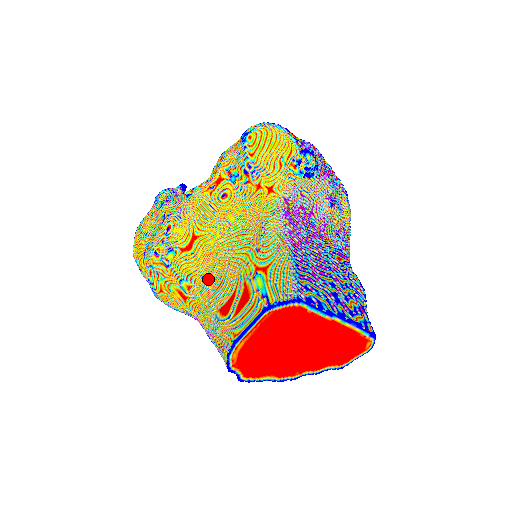
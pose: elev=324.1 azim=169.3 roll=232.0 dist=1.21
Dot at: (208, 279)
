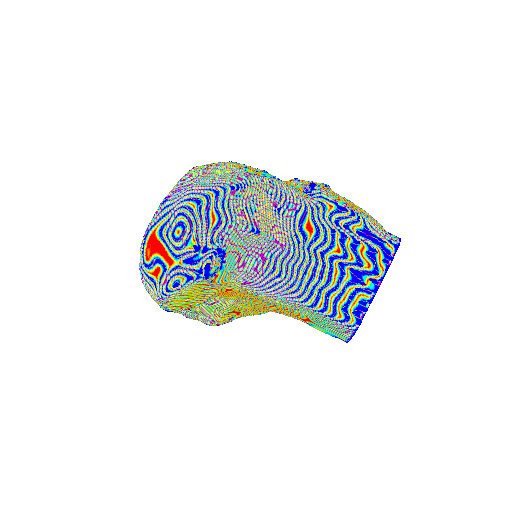
Dot at: occluded
